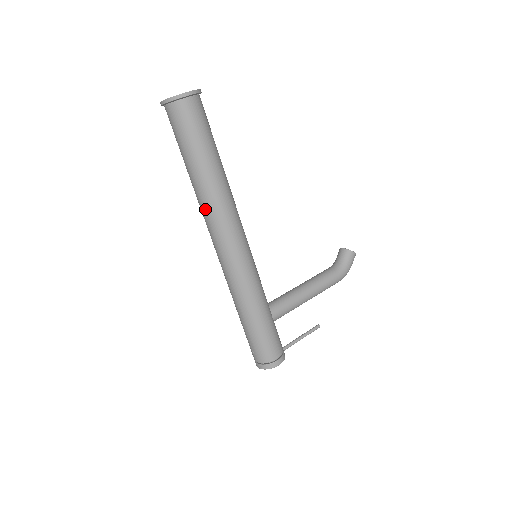
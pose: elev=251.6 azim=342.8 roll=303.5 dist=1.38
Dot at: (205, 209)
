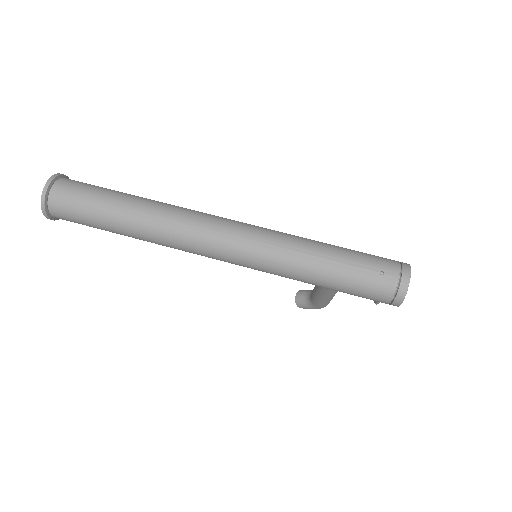
Dot at: (172, 214)
